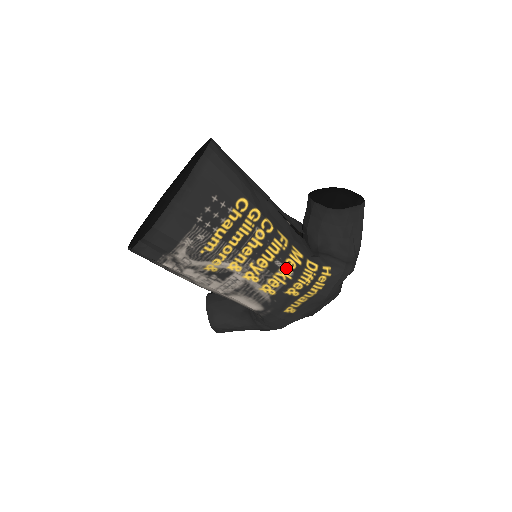
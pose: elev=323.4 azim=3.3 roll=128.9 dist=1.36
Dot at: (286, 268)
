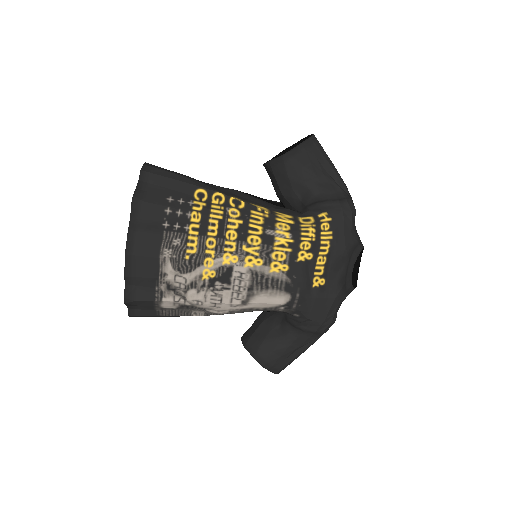
Dot at: (281, 233)
